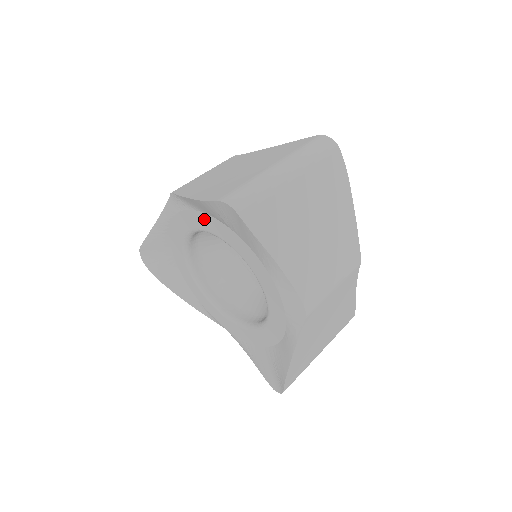
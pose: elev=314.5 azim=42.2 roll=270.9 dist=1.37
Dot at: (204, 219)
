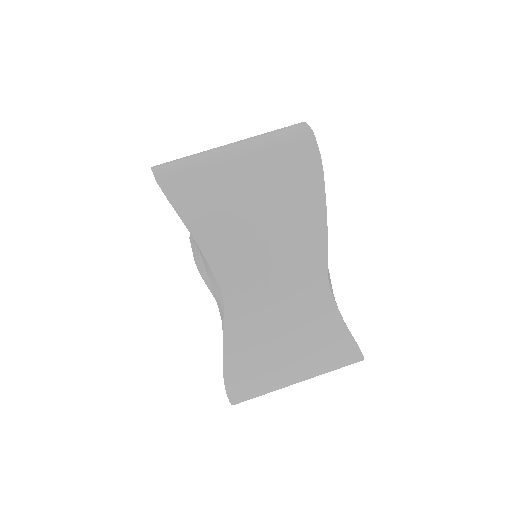
Dot at: occluded
